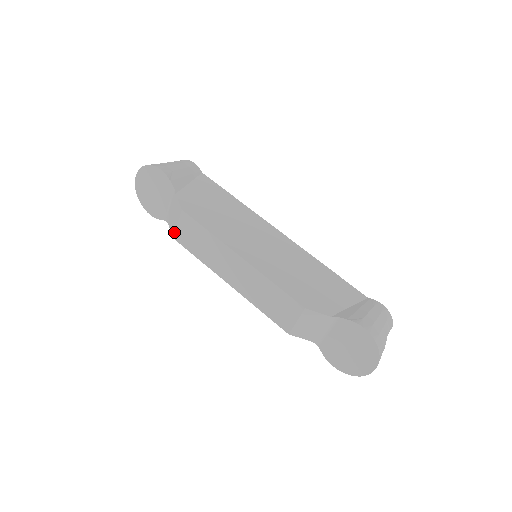
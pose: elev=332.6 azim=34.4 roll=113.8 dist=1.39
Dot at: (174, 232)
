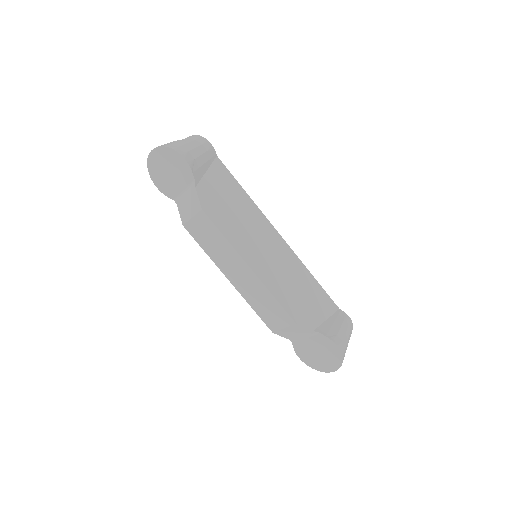
Dot at: (185, 221)
